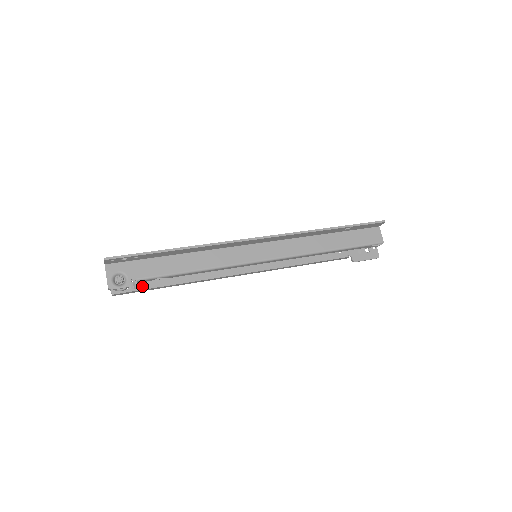
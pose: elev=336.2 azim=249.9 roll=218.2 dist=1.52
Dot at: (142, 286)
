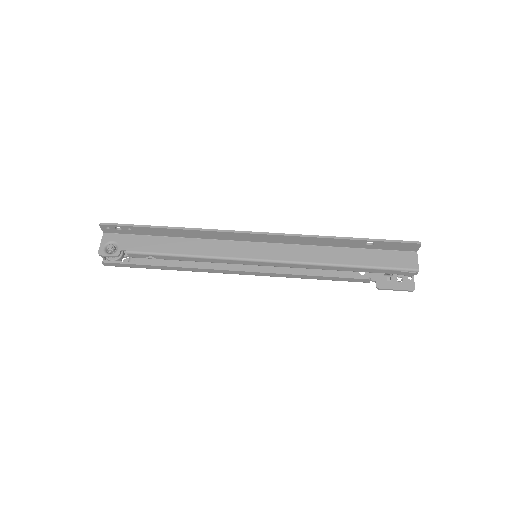
Dot at: occluded
